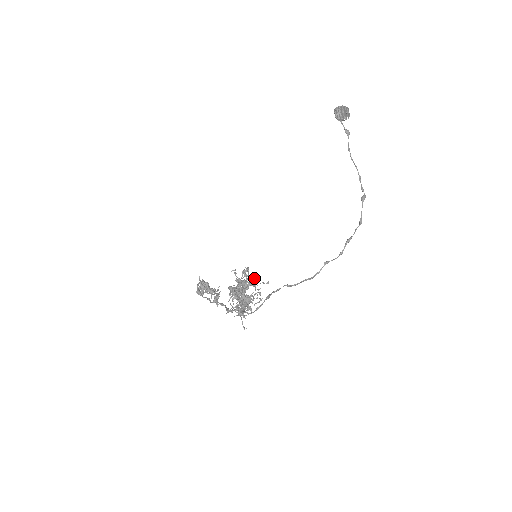
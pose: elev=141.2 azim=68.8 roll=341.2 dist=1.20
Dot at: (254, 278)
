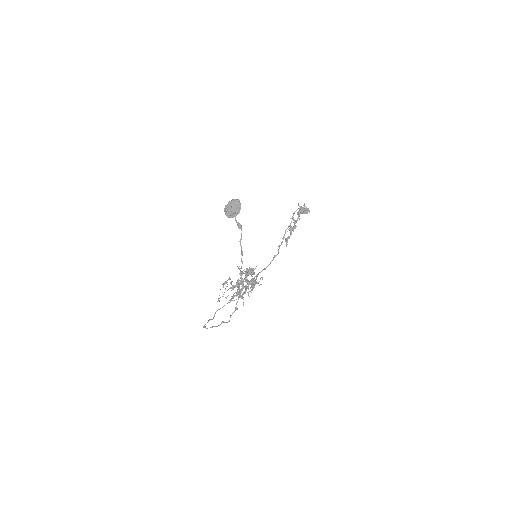
Dot at: occluded
